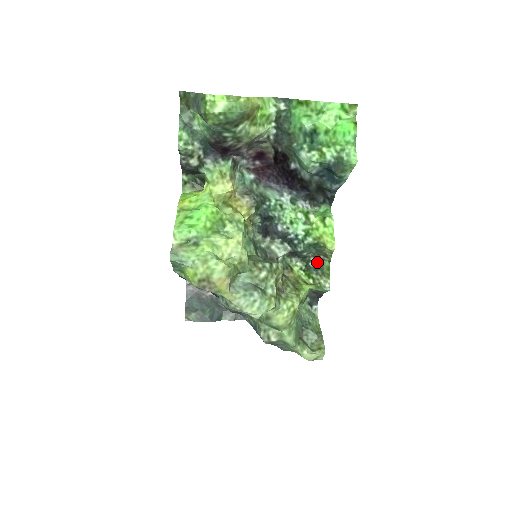
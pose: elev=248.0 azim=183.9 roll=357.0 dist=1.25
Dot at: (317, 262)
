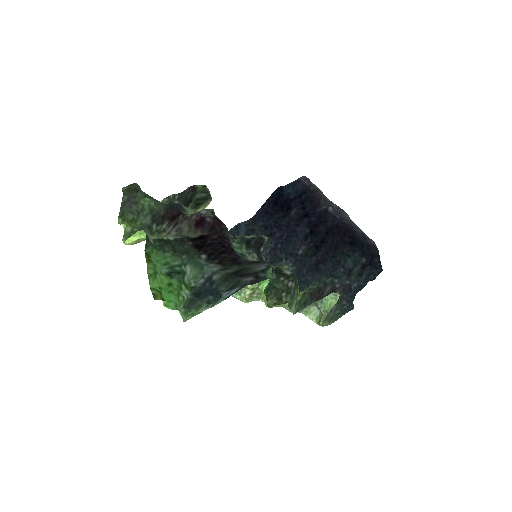
Dot at: (291, 290)
